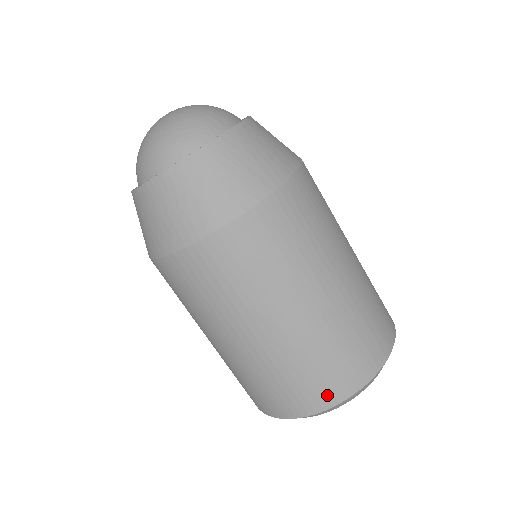
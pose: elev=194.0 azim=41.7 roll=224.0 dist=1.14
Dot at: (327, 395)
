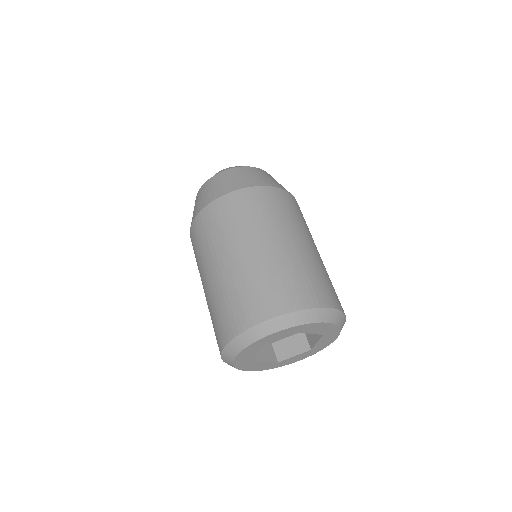
Dot at: (242, 320)
